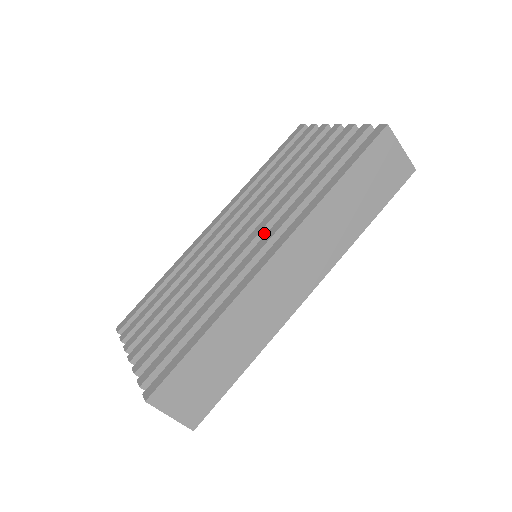
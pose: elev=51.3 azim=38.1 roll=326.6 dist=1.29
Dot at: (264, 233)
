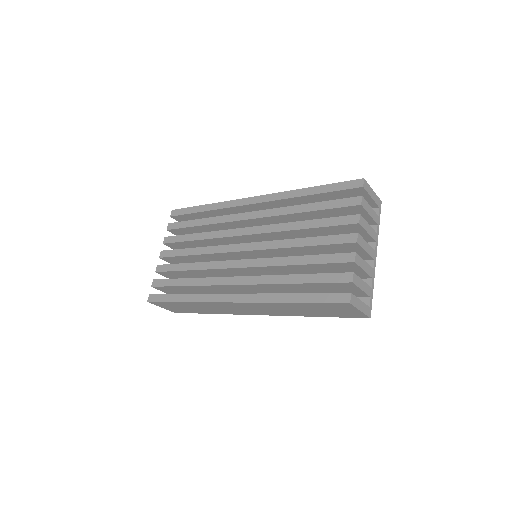
Dot at: (252, 268)
